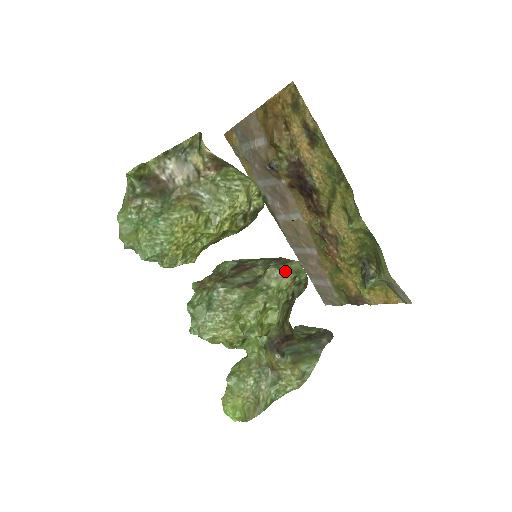
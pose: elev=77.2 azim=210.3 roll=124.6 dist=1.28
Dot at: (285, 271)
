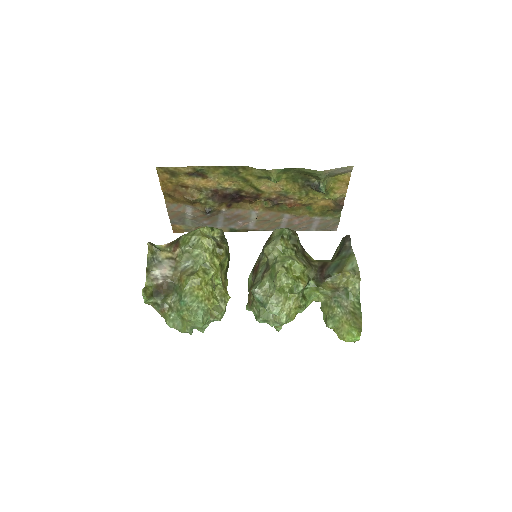
Dot at: (273, 241)
